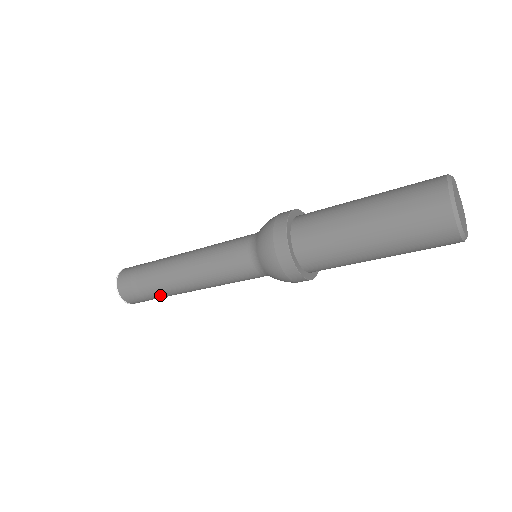
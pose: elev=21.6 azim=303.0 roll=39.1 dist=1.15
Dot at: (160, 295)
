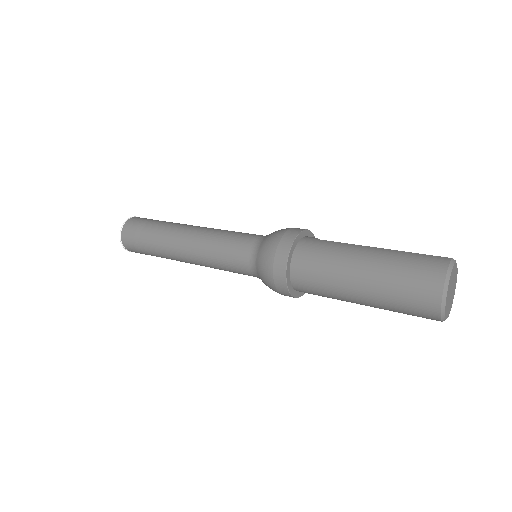
Dot at: occluded
